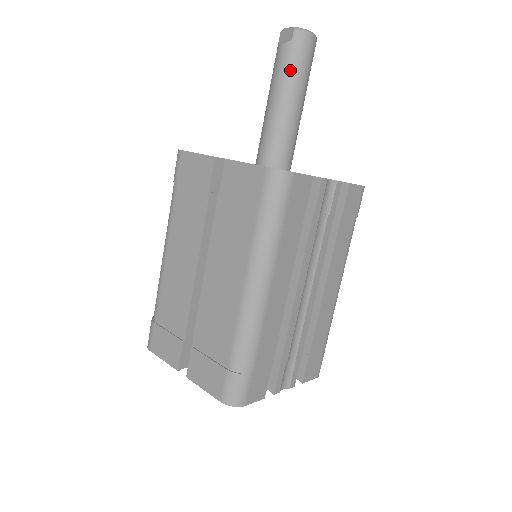
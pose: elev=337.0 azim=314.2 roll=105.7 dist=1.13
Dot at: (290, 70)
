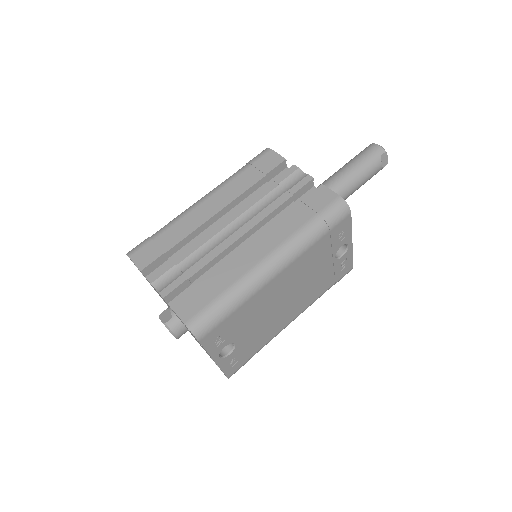
Dot at: (351, 160)
